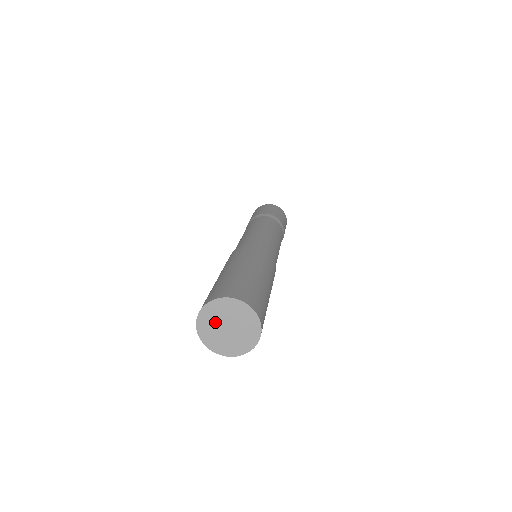
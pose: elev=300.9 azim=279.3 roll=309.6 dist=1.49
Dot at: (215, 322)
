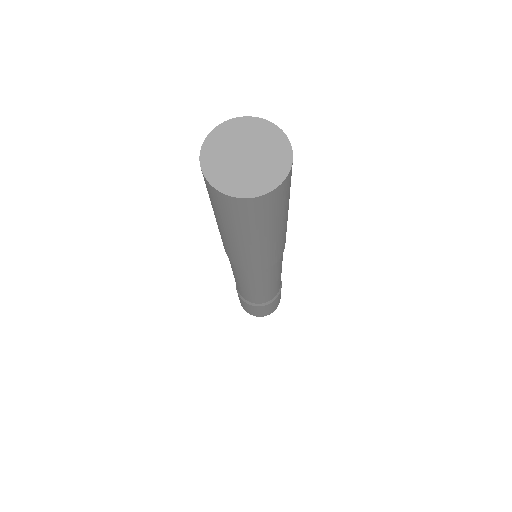
Dot at: (230, 145)
